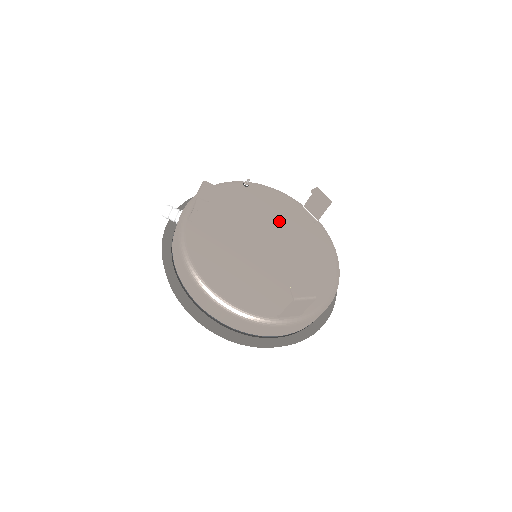
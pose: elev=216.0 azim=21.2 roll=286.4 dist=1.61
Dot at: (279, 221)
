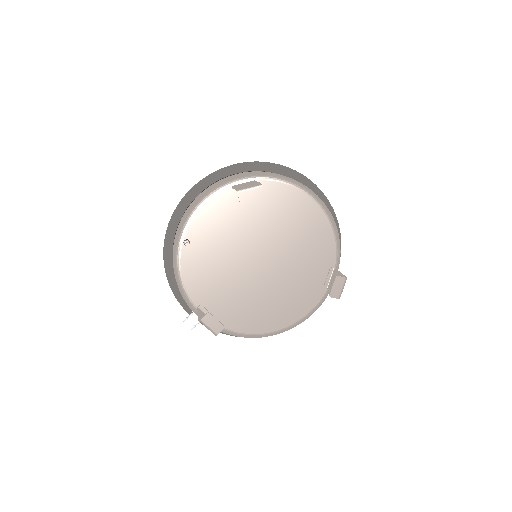
Dot at: (240, 229)
